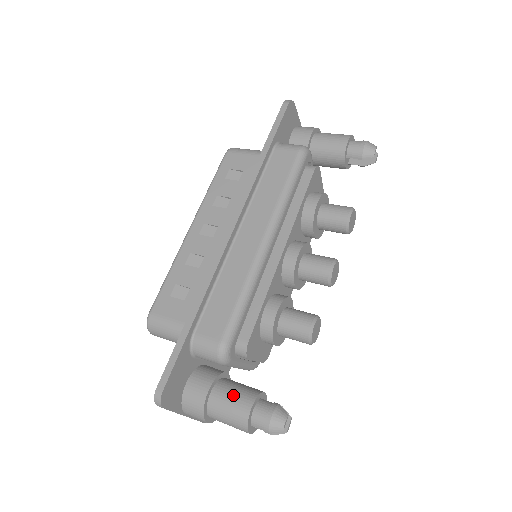
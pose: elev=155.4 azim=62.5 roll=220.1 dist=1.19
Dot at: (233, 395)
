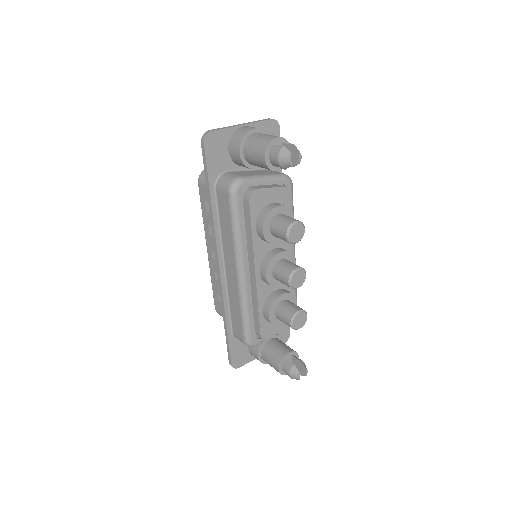
Dot at: (270, 359)
